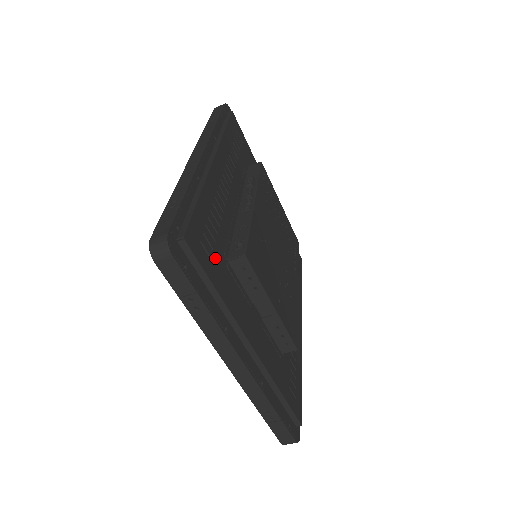
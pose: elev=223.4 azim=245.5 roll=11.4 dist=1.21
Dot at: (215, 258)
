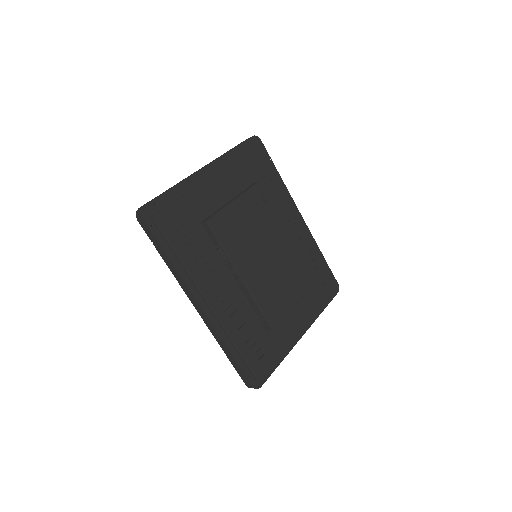
Dot at: (264, 347)
